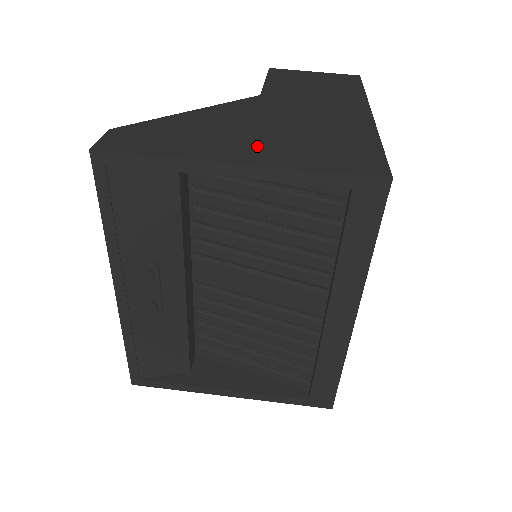
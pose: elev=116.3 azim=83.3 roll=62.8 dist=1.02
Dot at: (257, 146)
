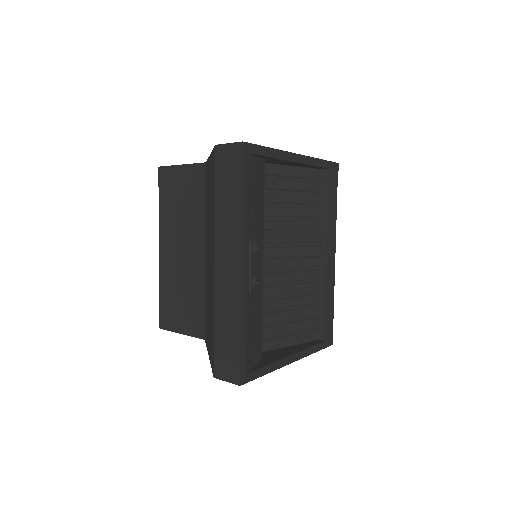
Dot at: occluded
